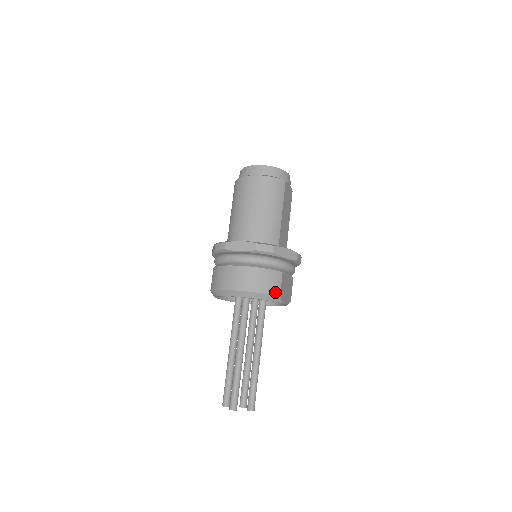
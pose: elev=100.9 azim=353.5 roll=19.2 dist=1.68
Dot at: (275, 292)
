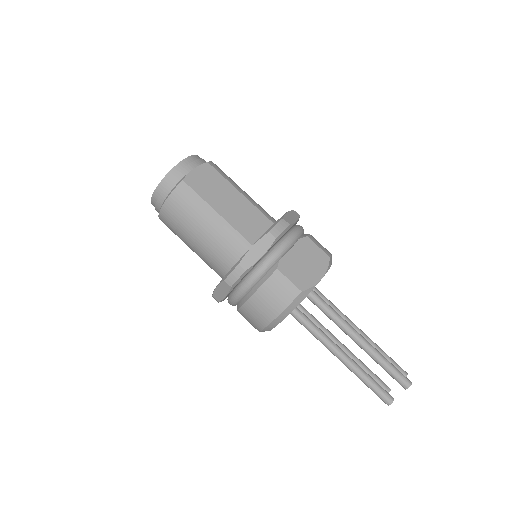
Dot at: (292, 295)
